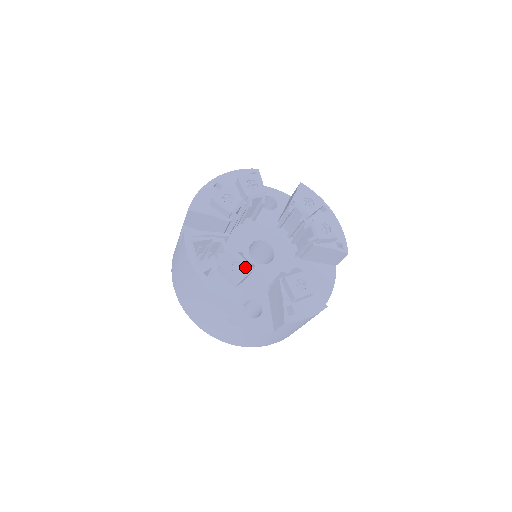
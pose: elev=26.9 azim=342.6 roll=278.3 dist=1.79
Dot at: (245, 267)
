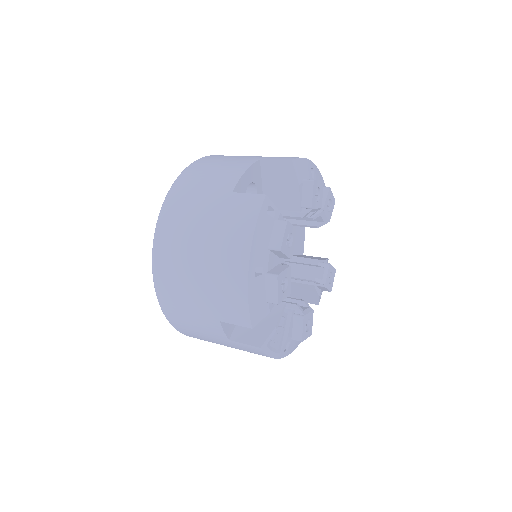
Dot at: (310, 318)
